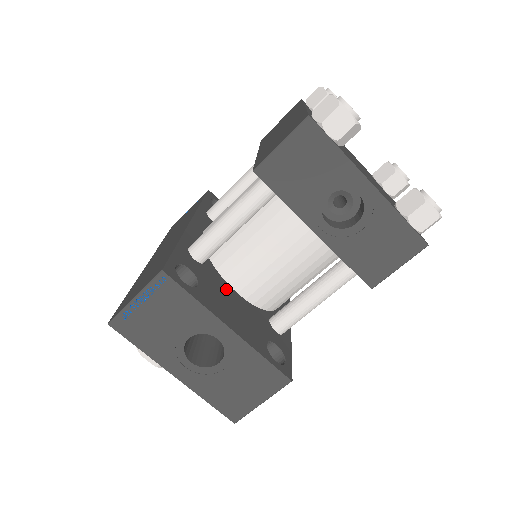
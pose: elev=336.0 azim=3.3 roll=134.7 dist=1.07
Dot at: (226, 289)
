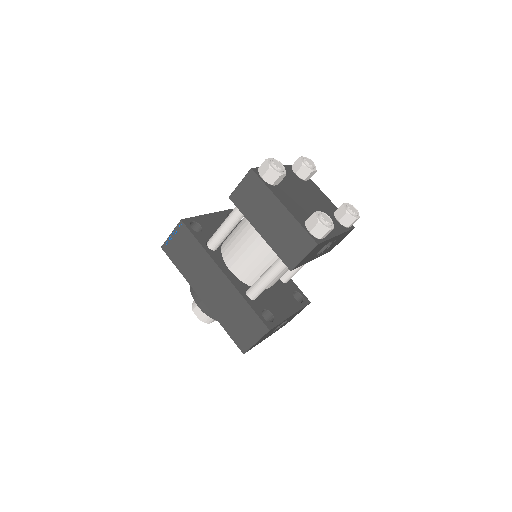
Dot at: (269, 294)
